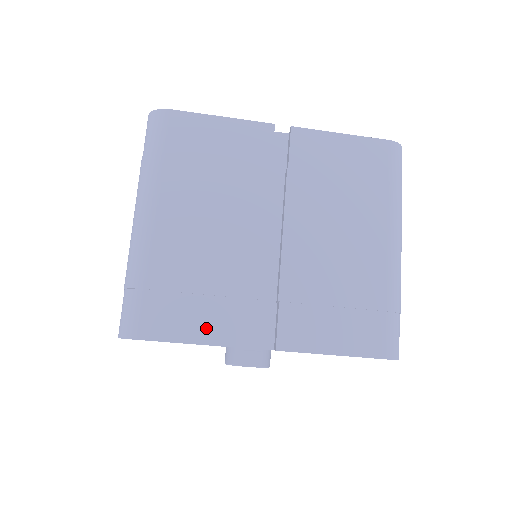
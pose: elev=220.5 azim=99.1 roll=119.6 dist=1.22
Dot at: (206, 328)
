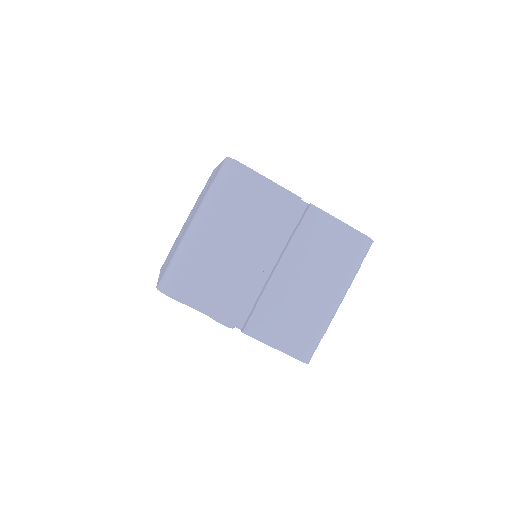
Dot at: (209, 305)
